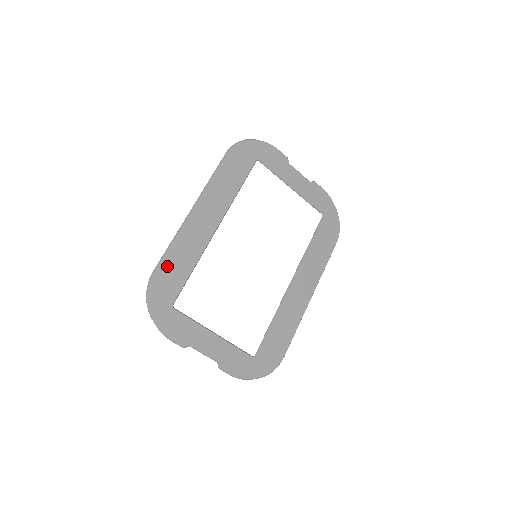
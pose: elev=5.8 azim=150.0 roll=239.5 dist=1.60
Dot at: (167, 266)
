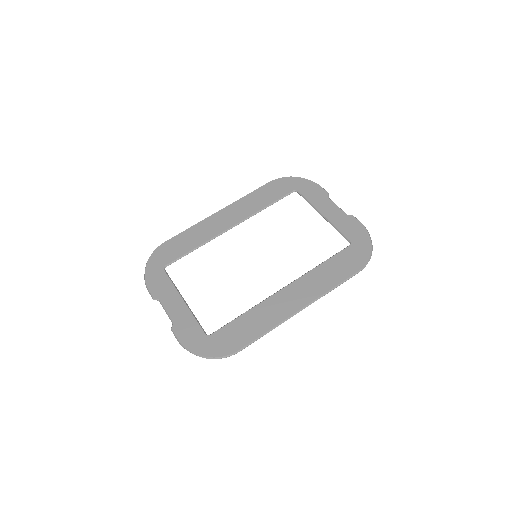
Dot at: (177, 240)
